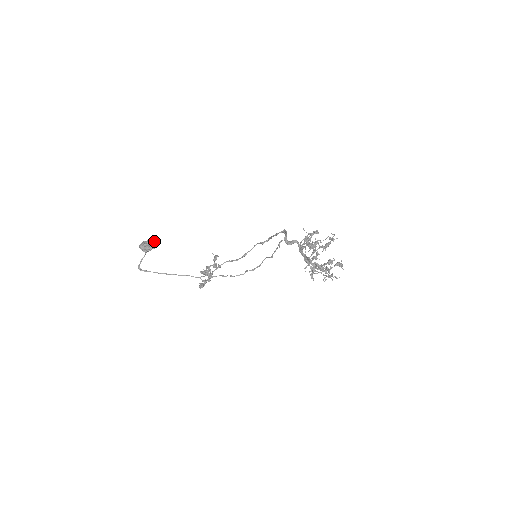
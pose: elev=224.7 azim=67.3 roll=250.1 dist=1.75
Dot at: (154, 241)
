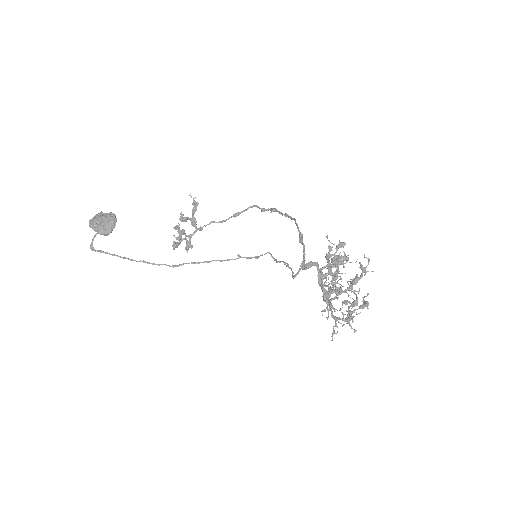
Dot at: (111, 220)
